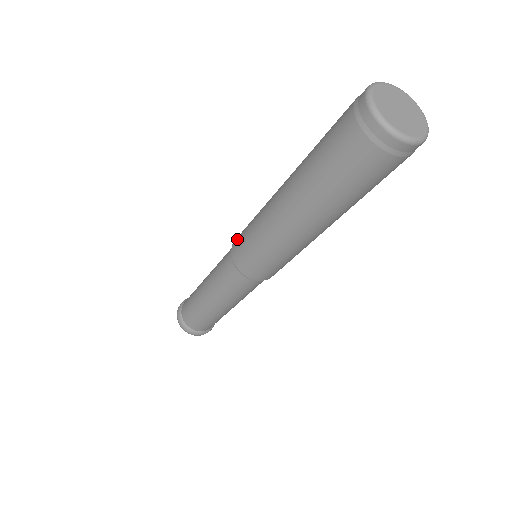
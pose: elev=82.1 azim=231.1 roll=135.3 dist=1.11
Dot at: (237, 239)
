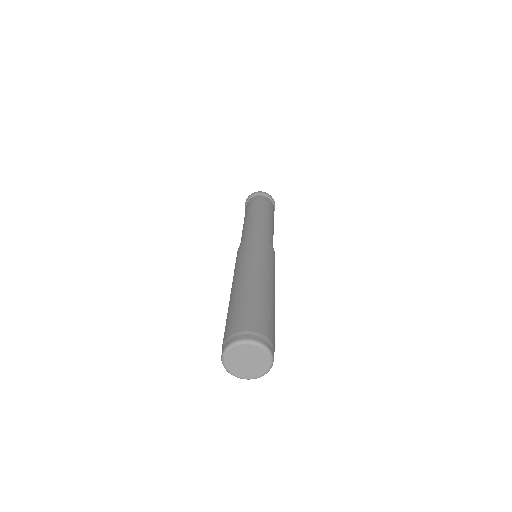
Dot at: occluded
